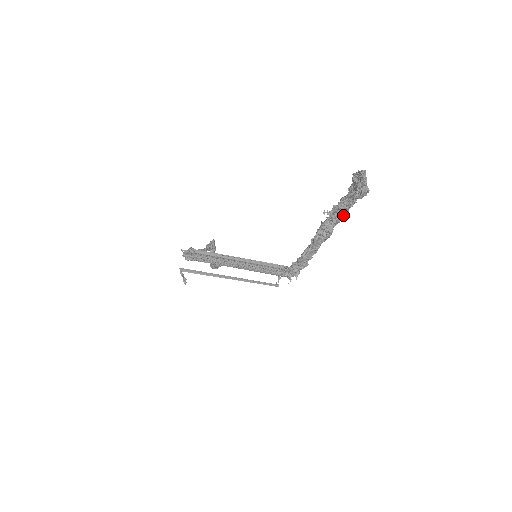
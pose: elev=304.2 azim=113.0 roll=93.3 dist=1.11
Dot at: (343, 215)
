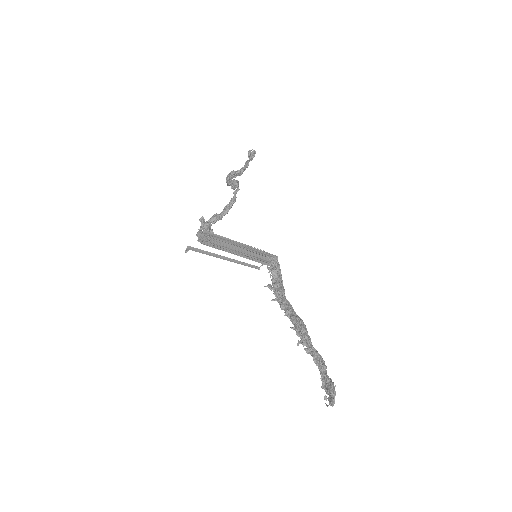
Dot at: occluded
